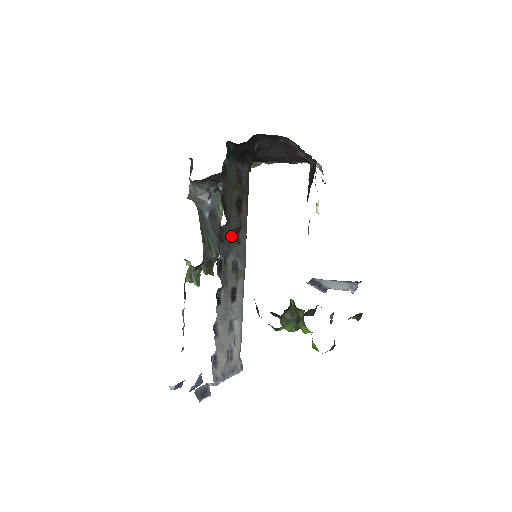
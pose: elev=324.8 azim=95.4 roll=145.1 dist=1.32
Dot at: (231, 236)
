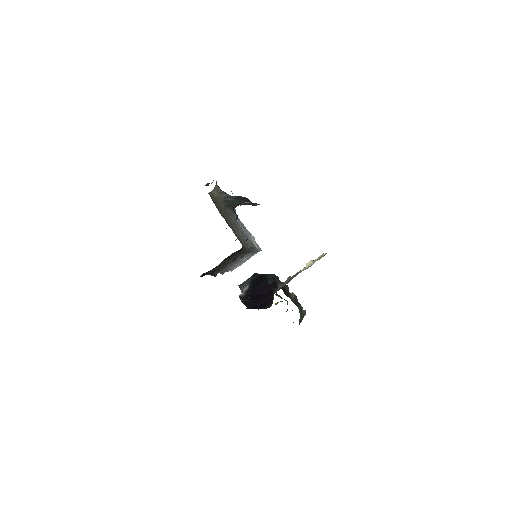
Dot at: occluded
